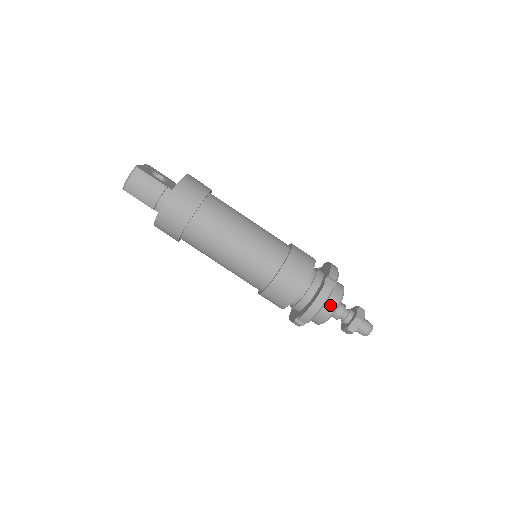
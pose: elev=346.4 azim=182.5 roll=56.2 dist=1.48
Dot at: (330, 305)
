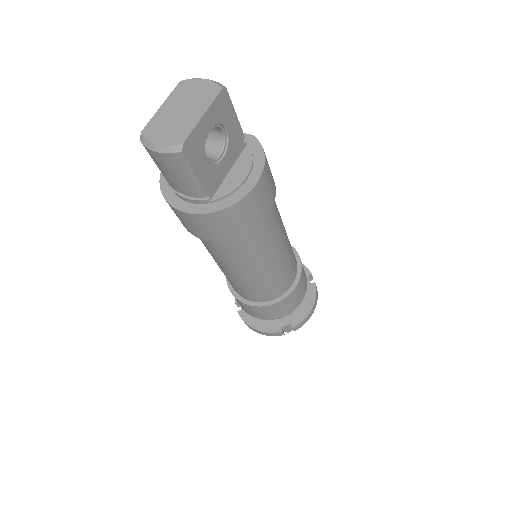
Dot at: occluded
